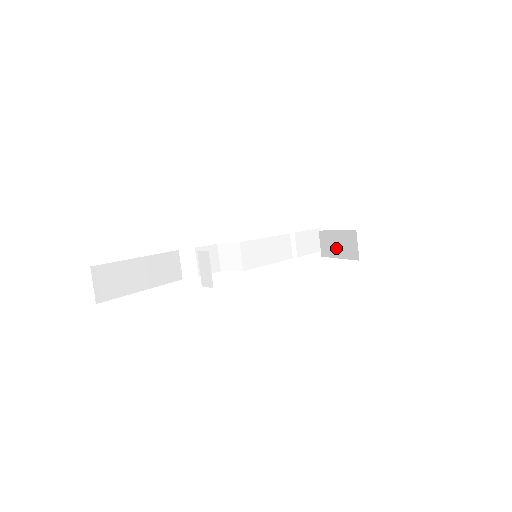
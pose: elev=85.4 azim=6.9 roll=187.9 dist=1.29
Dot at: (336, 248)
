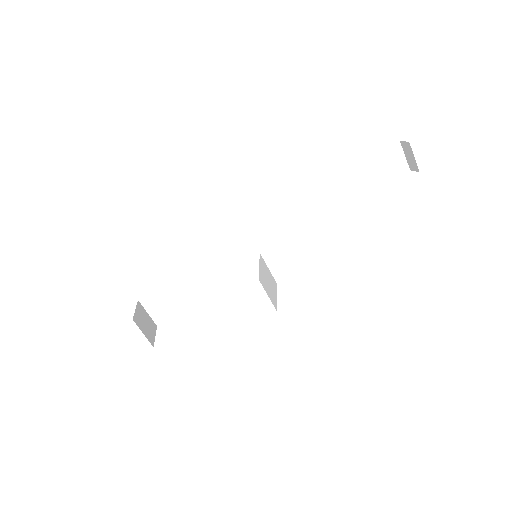
Dot at: occluded
